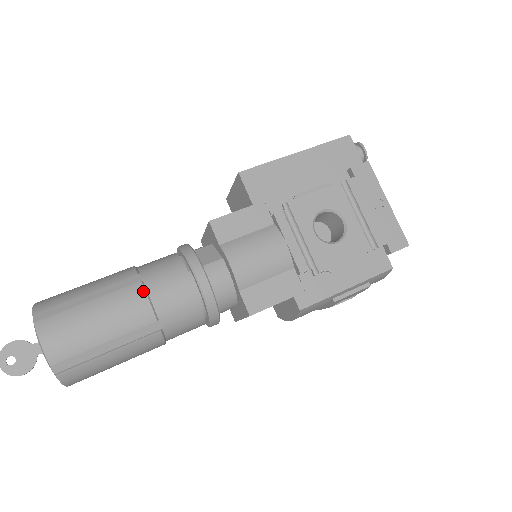
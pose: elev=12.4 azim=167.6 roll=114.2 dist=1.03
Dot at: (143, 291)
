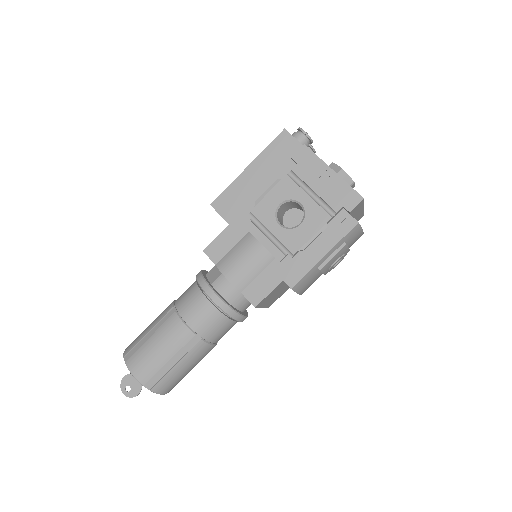
Dot at: (178, 318)
